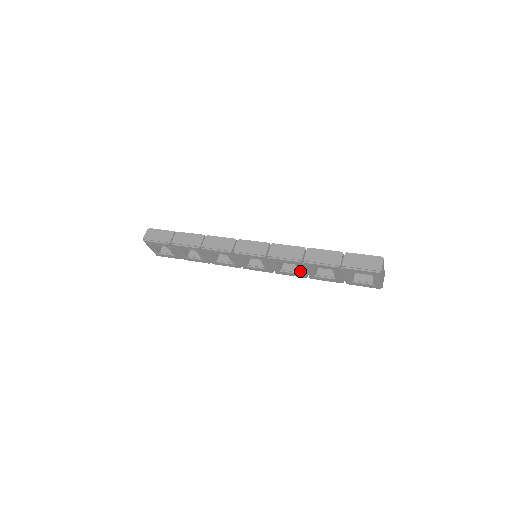
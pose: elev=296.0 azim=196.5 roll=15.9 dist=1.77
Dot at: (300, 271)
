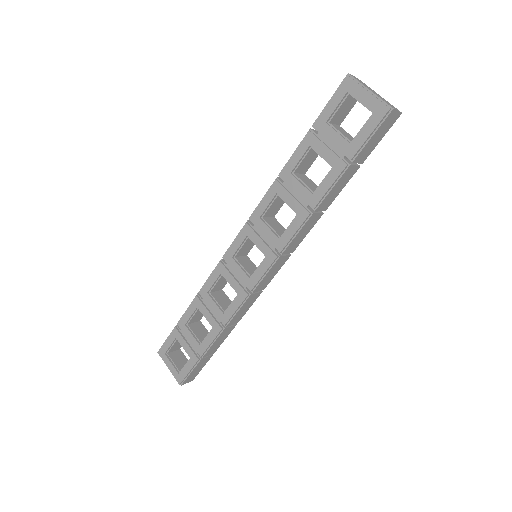
Dot at: (292, 205)
